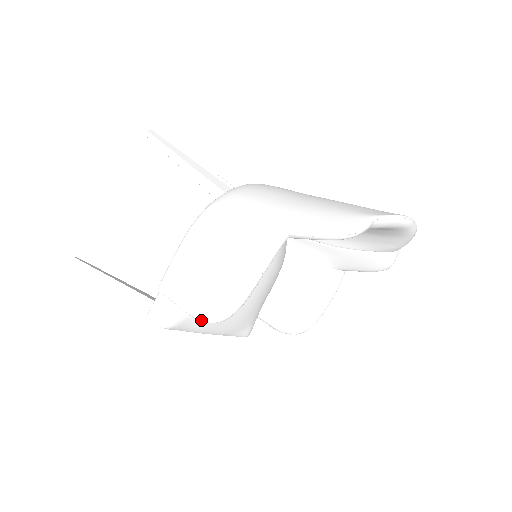
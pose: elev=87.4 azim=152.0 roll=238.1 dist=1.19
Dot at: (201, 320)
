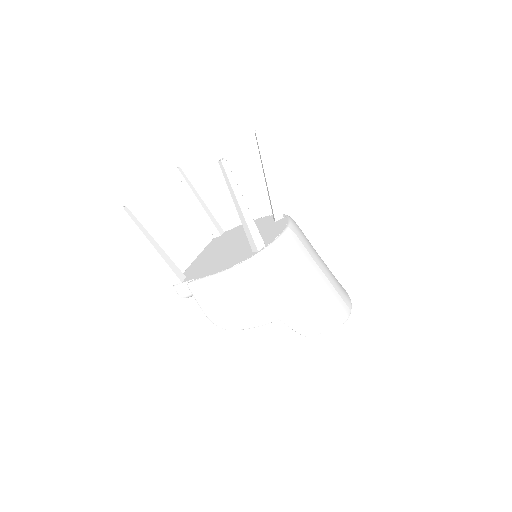
Dot at: (208, 318)
